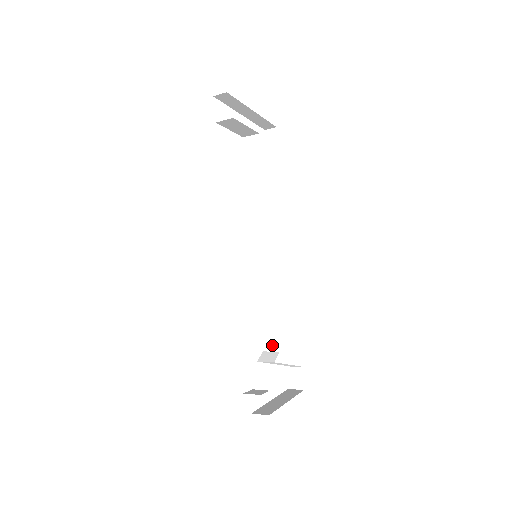
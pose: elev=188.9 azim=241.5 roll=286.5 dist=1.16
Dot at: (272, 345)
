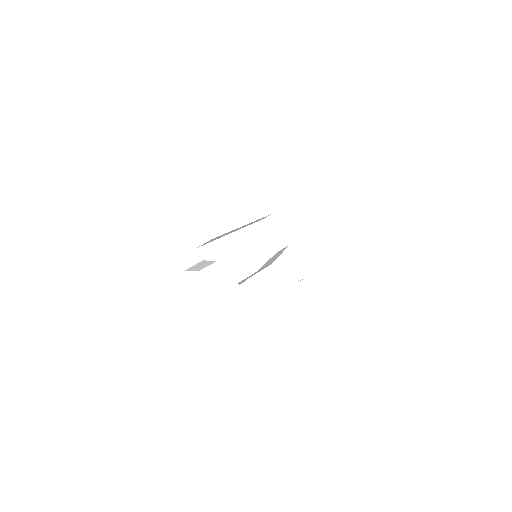
Dot at: occluded
